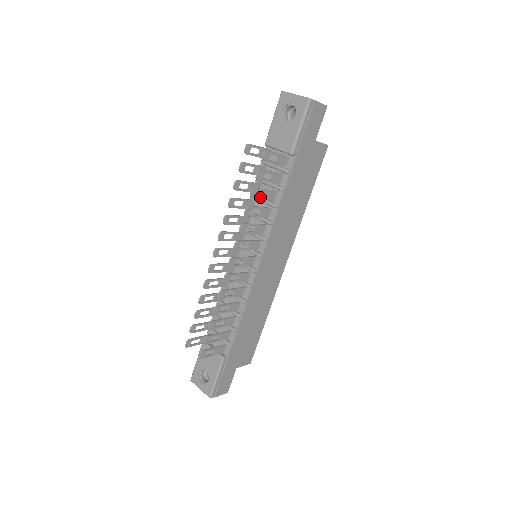
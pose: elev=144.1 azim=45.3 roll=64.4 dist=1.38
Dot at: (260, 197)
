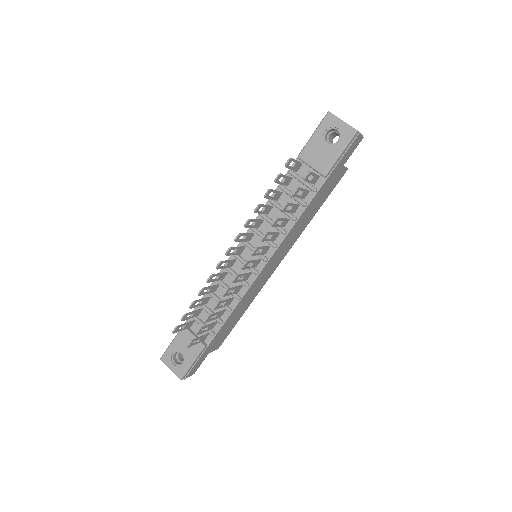
Dot at: (287, 210)
